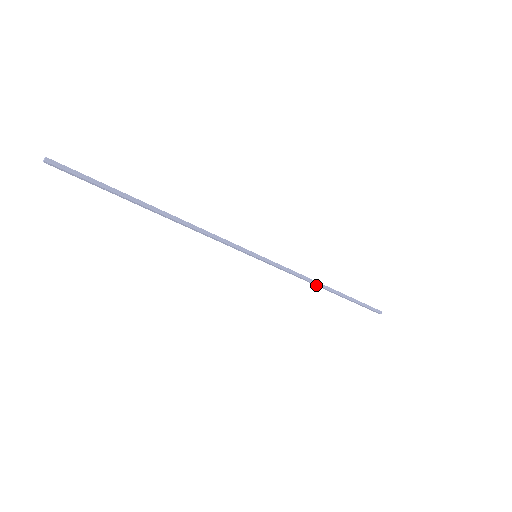
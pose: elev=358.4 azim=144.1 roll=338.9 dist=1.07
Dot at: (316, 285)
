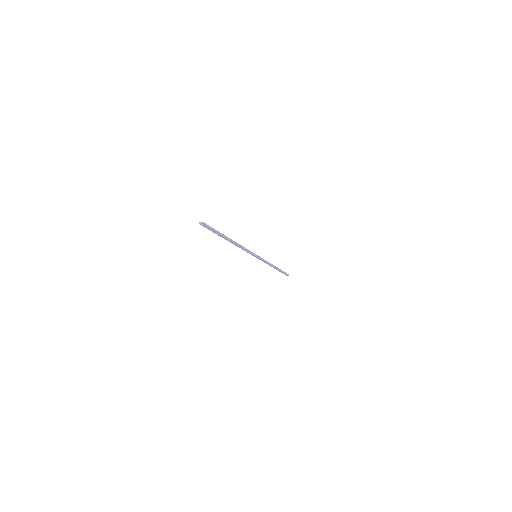
Dot at: (271, 266)
